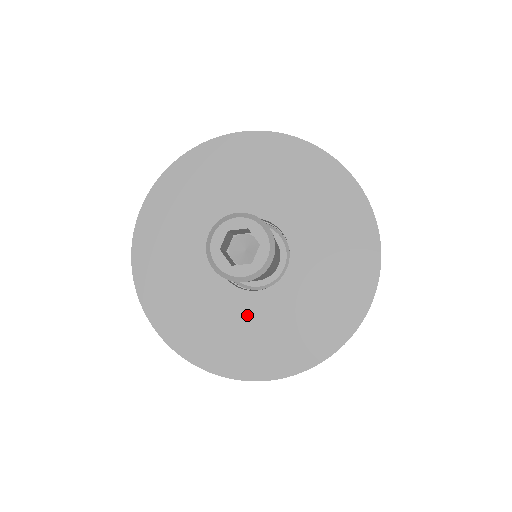
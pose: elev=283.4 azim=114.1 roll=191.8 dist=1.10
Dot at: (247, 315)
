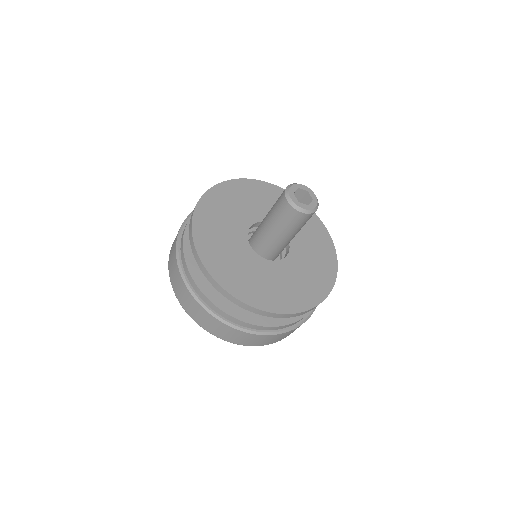
Dot at: (261, 270)
